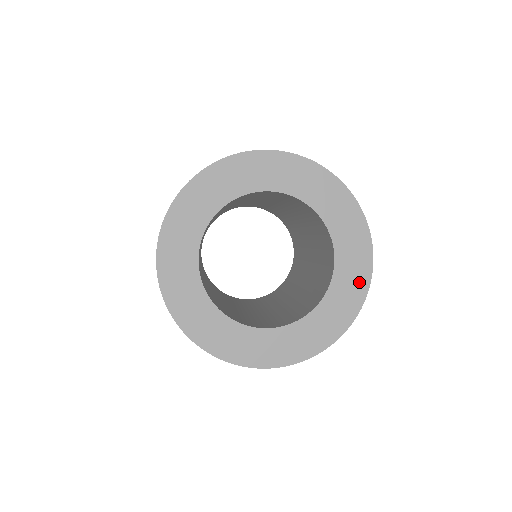
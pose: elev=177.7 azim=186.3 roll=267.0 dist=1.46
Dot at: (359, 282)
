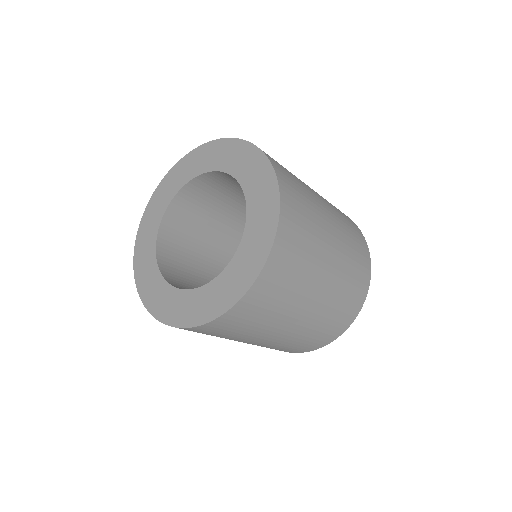
Dot at: (260, 167)
